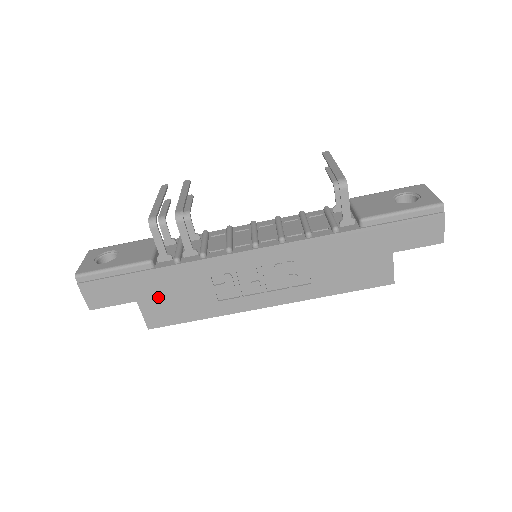
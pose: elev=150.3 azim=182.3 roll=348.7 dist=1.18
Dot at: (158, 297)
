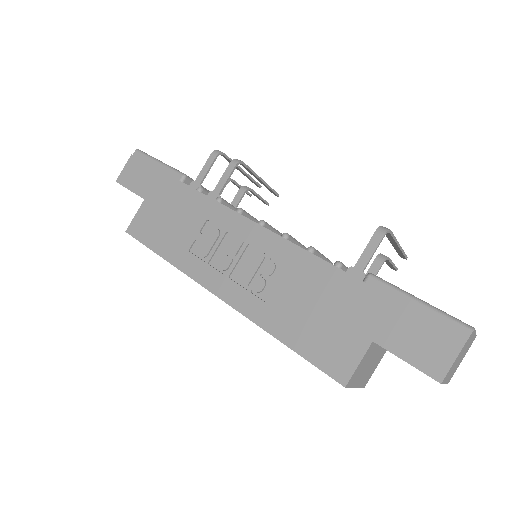
Dot at: (159, 208)
